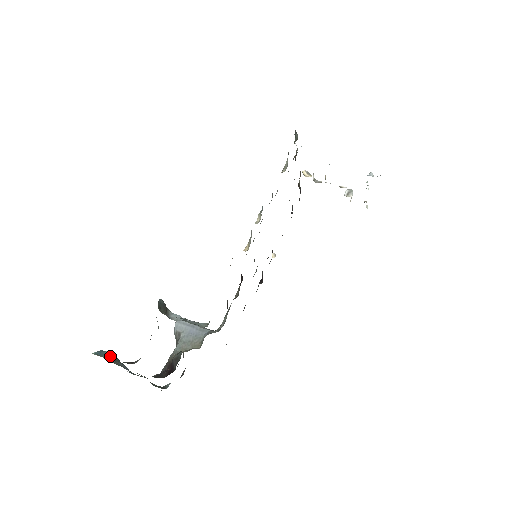
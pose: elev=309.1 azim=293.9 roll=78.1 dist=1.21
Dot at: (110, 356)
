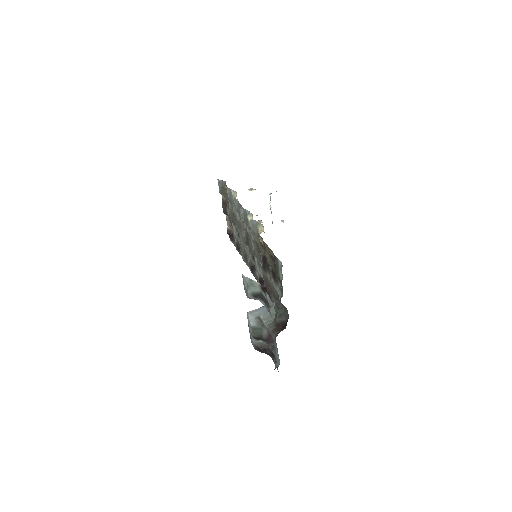
Dot at: occluded
